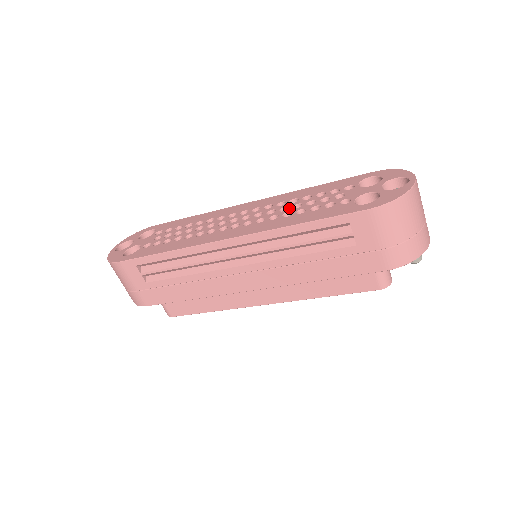
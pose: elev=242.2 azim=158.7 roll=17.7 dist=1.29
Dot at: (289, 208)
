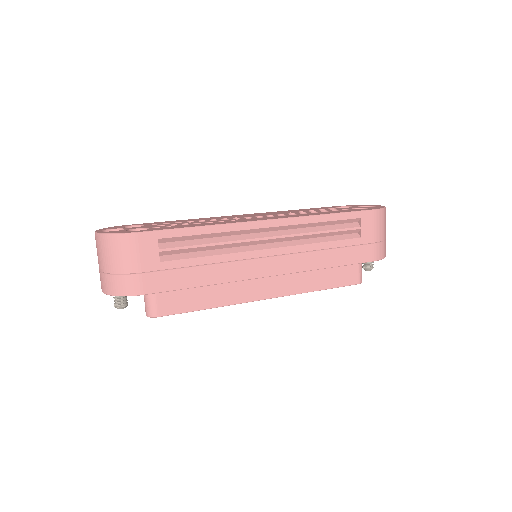
Dot at: (298, 212)
